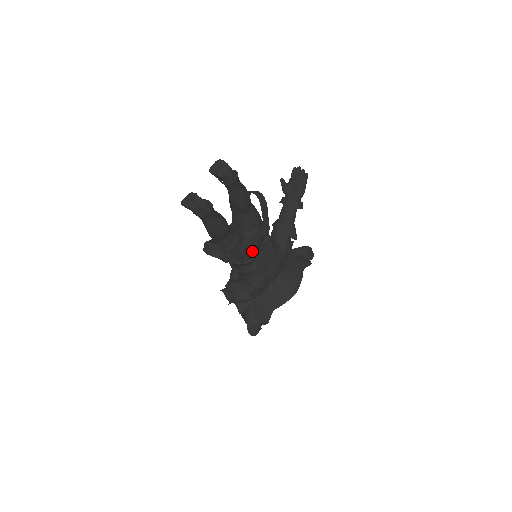
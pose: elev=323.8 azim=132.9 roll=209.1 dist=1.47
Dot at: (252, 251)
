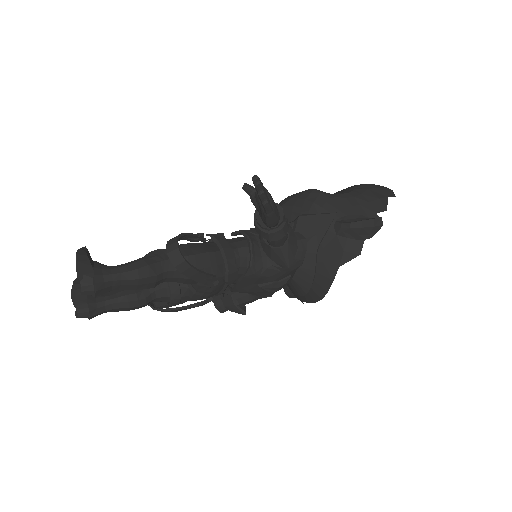
Dot at: (209, 296)
